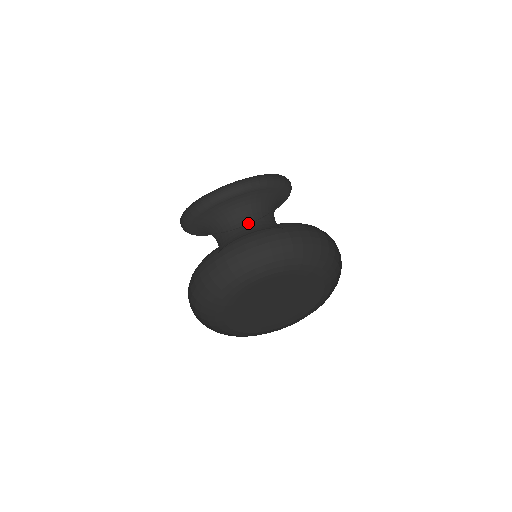
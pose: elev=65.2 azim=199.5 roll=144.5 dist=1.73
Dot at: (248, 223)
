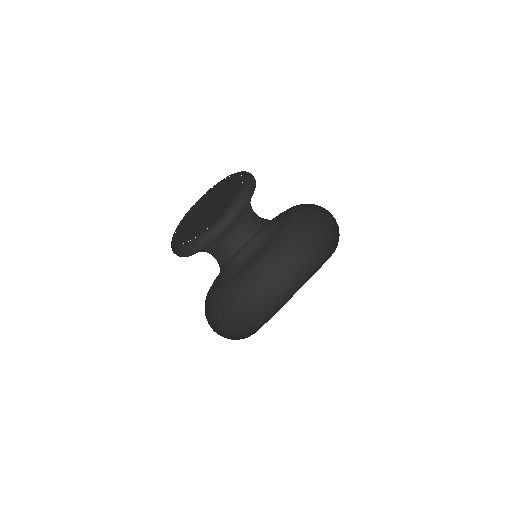
Dot at: (253, 230)
